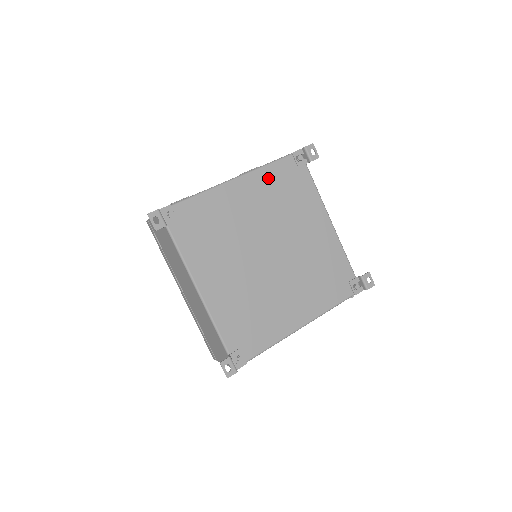
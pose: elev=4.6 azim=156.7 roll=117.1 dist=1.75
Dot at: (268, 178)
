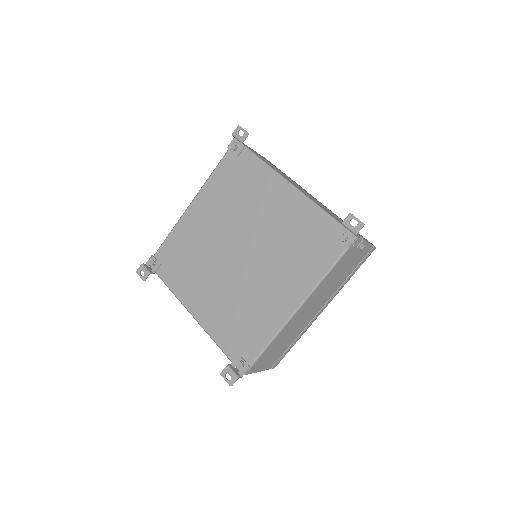
Dot at: (216, 185)
